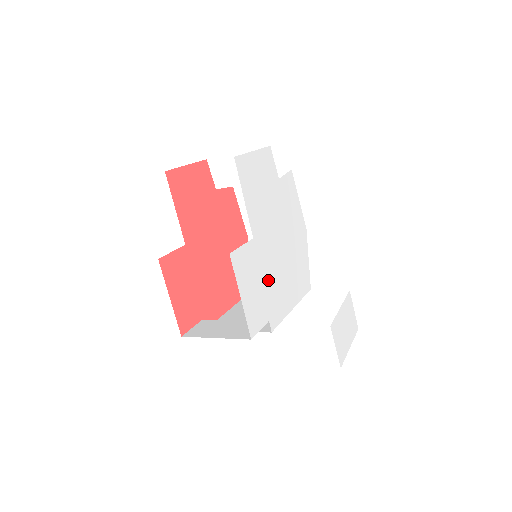
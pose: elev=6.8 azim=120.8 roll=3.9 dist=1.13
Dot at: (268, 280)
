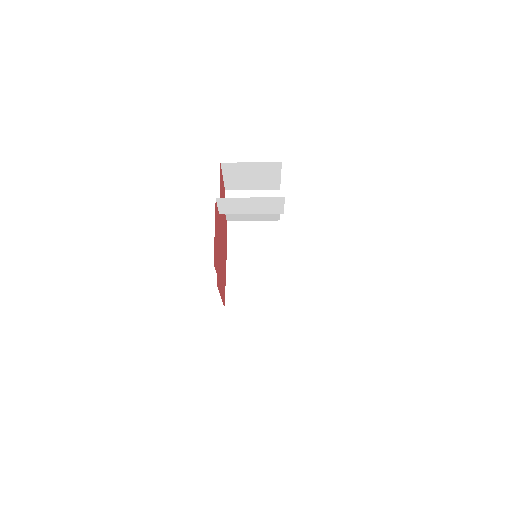
Dot at: occluded
